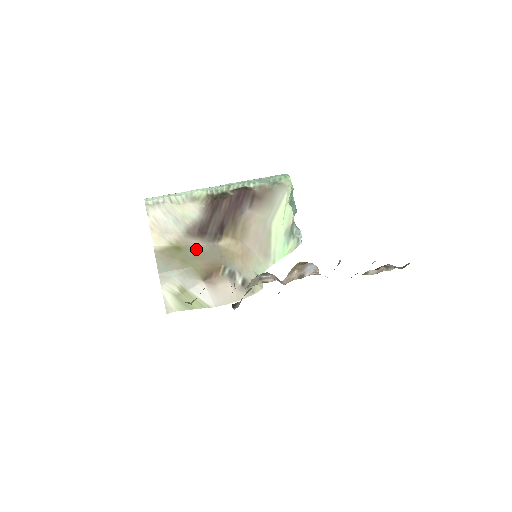
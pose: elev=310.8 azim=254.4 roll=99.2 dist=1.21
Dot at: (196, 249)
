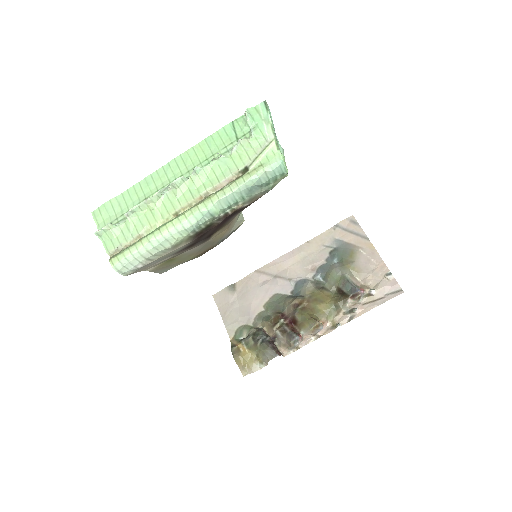
Dot at: (188, 253)
